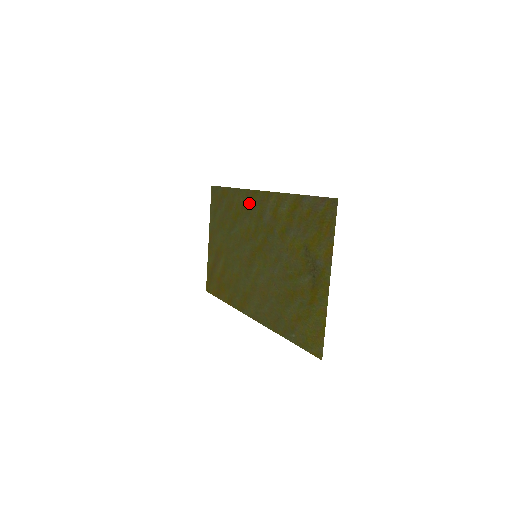
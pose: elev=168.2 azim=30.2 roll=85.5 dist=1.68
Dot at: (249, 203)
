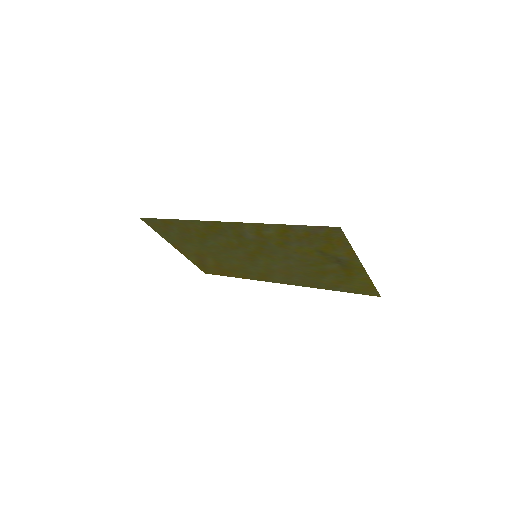
Dot at: (214, 229)
